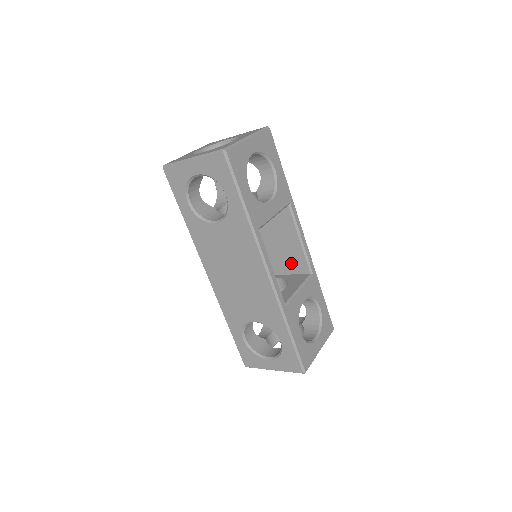
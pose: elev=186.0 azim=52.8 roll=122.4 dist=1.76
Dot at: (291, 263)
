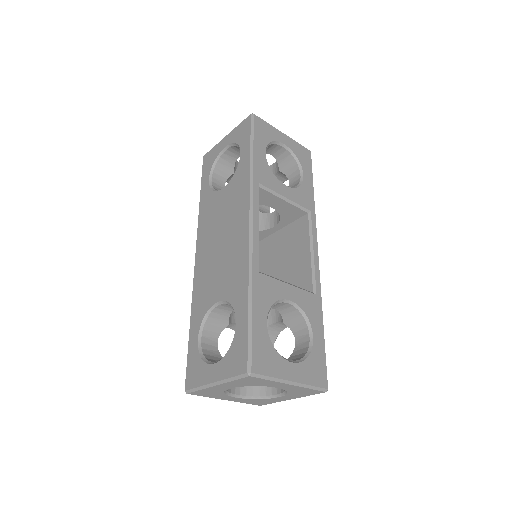
Dot at: (295, 285)
